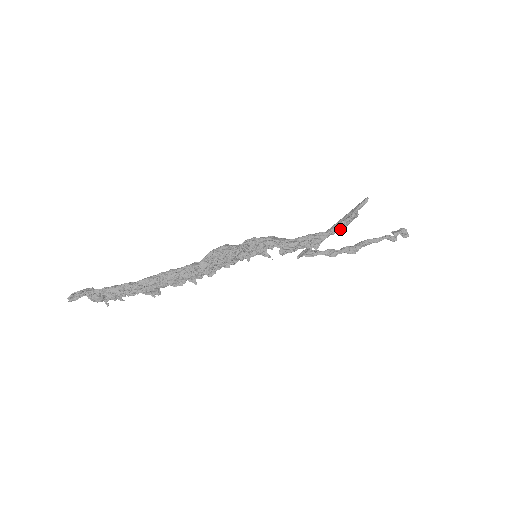
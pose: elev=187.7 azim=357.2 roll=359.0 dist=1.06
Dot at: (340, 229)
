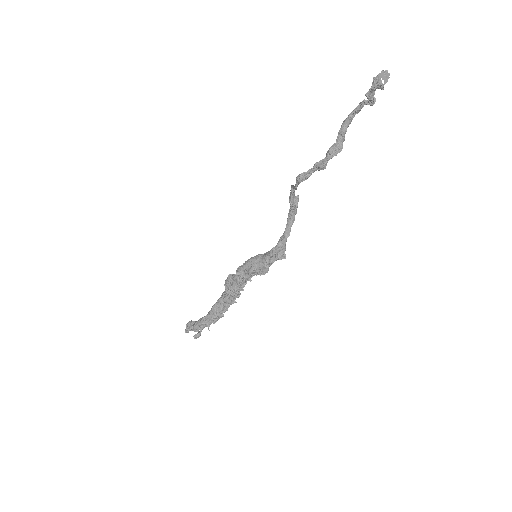
Dot at: (292, 224)
